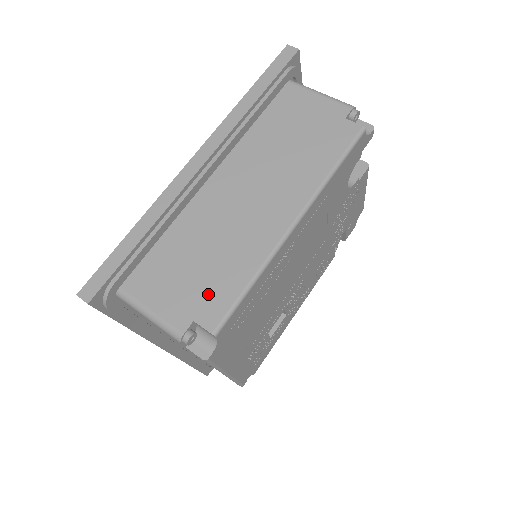
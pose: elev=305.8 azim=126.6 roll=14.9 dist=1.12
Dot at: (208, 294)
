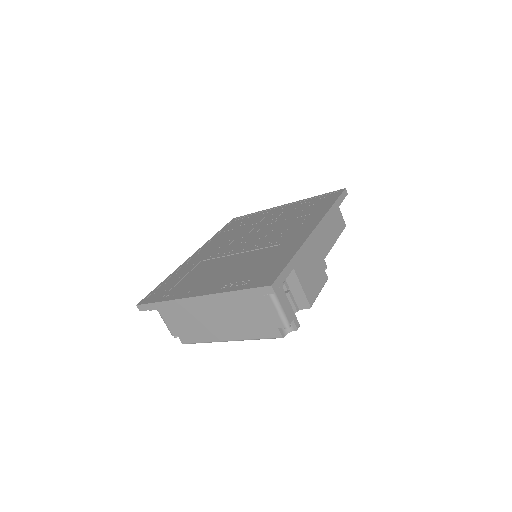
Dot at: (186, 334)
